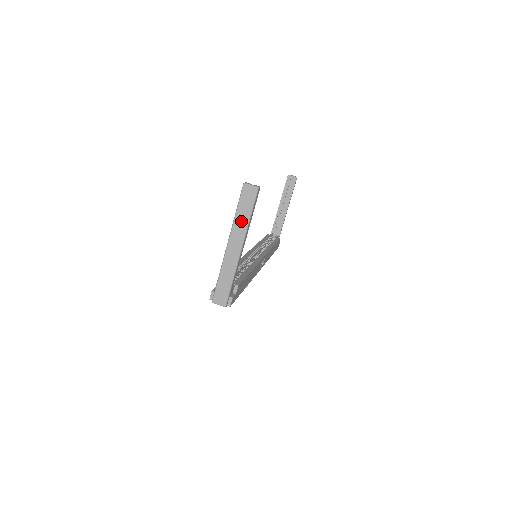
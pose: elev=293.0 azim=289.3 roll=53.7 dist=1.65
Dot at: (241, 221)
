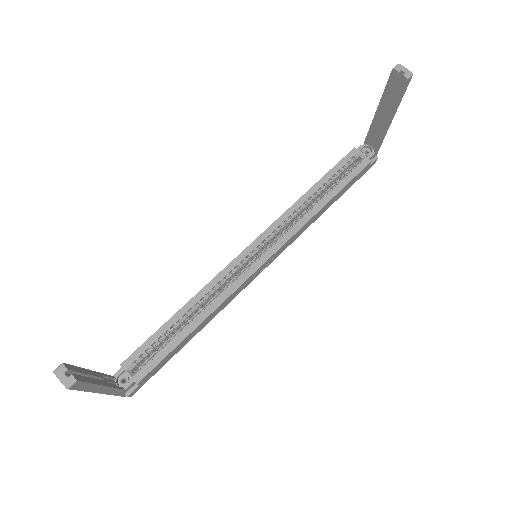
Dot at: occluded
